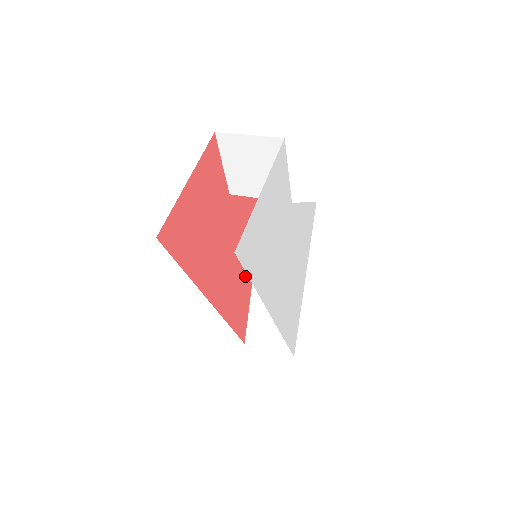
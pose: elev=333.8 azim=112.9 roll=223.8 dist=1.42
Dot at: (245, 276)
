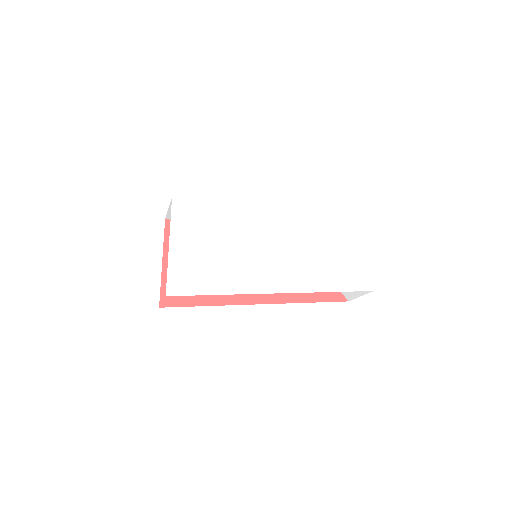
Dot at: occluded
